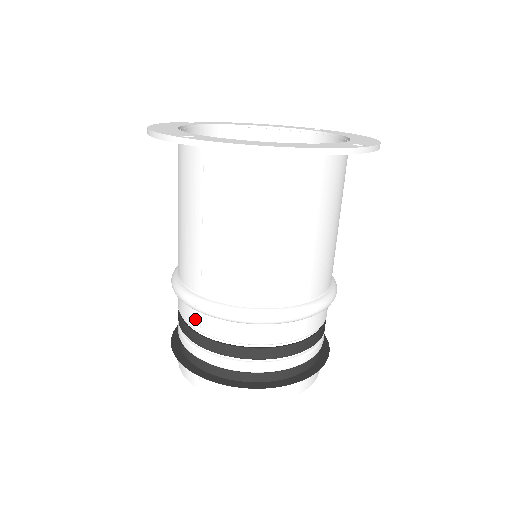
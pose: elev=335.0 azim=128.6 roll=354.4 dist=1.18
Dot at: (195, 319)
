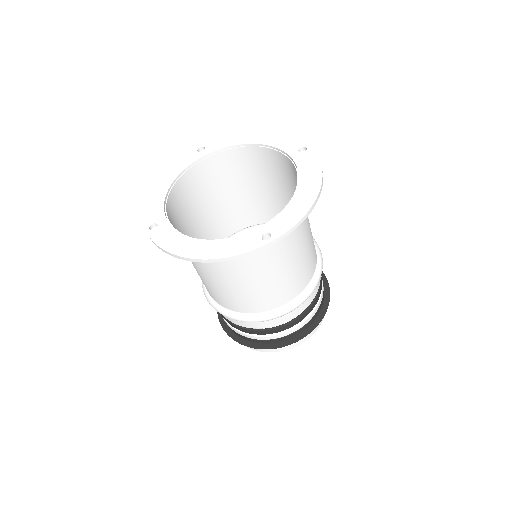
Dot at: occluded
